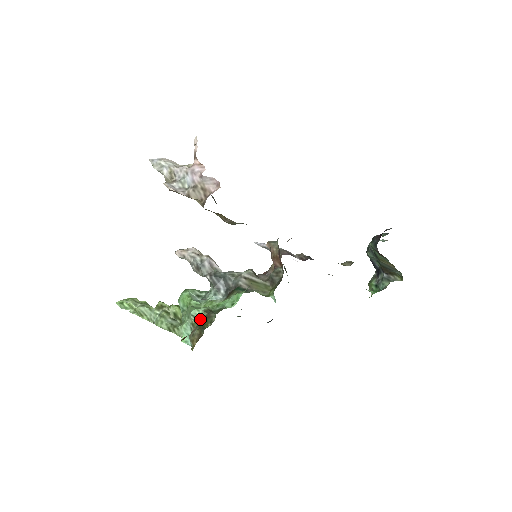
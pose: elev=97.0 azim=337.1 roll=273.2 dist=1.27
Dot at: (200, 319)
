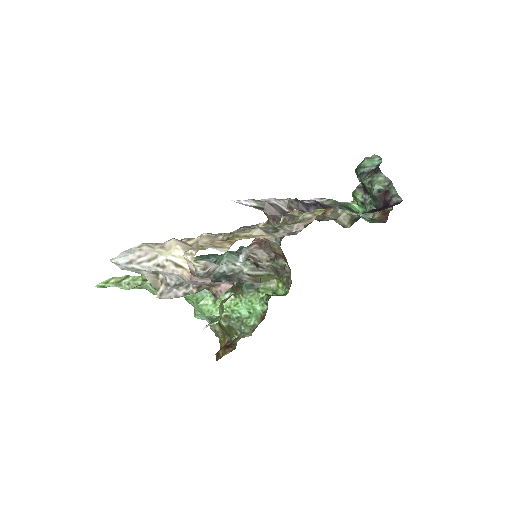
Dot at: occluded
